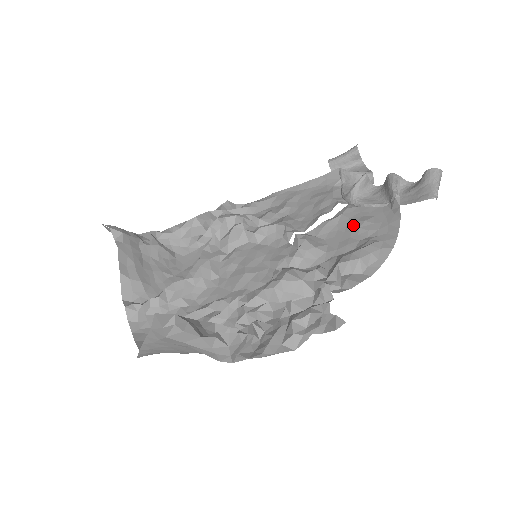
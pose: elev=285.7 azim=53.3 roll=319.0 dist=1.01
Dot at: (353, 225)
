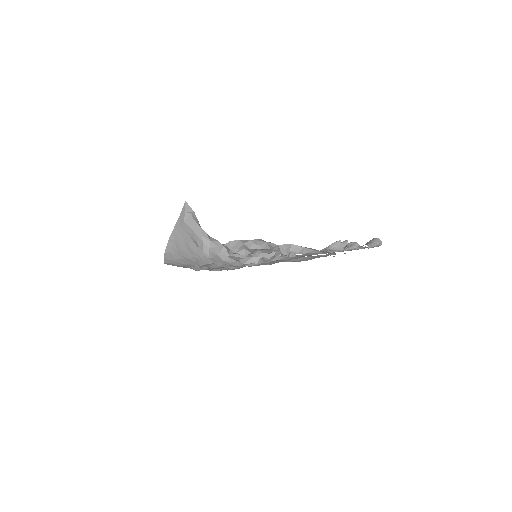
Dot at: occluded
